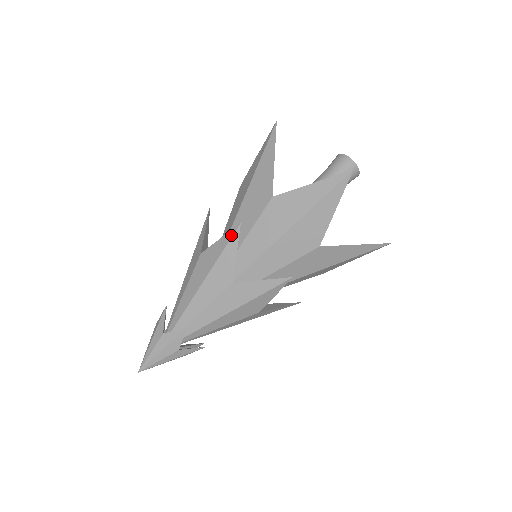
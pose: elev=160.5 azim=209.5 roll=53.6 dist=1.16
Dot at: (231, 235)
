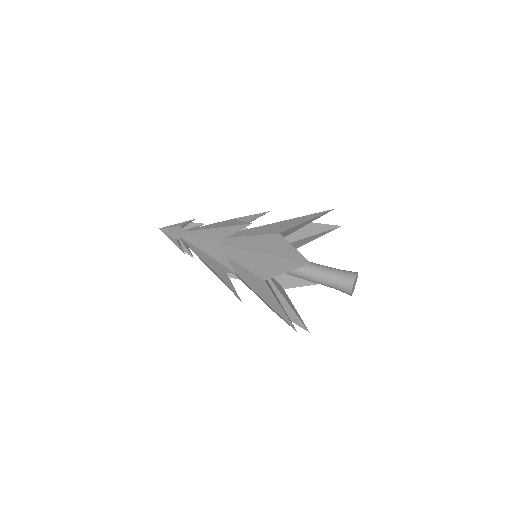
Dot at: (261, 214)
